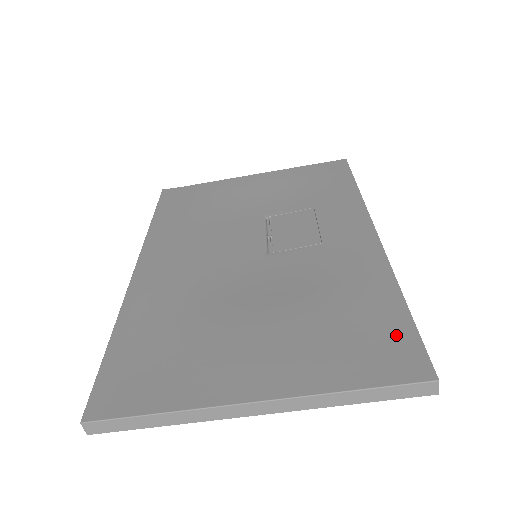
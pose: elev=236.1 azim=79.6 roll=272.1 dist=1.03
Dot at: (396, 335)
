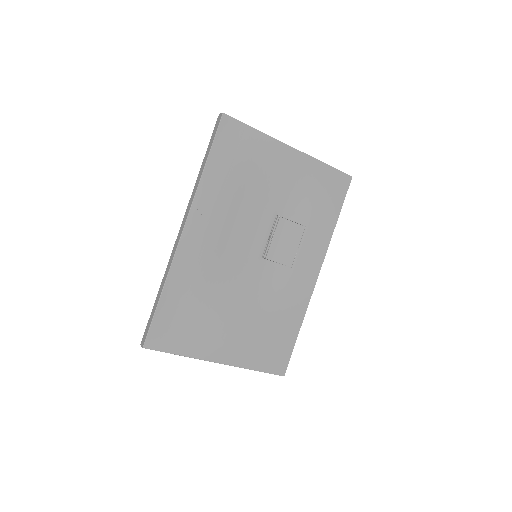
Dot at: (285, 350)
